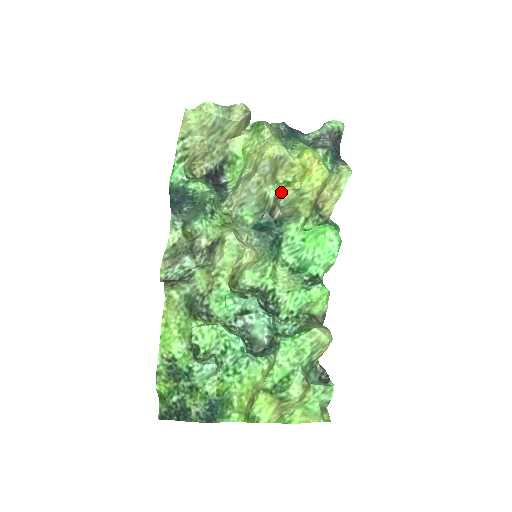
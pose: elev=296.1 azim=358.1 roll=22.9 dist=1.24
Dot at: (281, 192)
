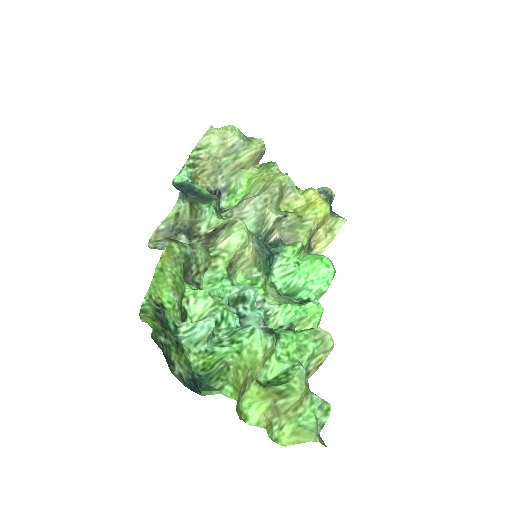
Dot at: (284, 215)
